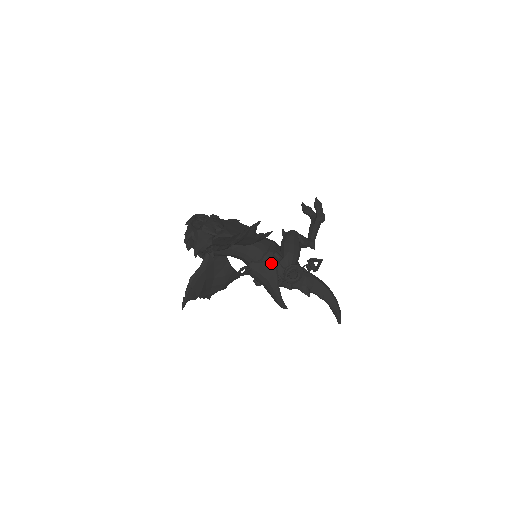
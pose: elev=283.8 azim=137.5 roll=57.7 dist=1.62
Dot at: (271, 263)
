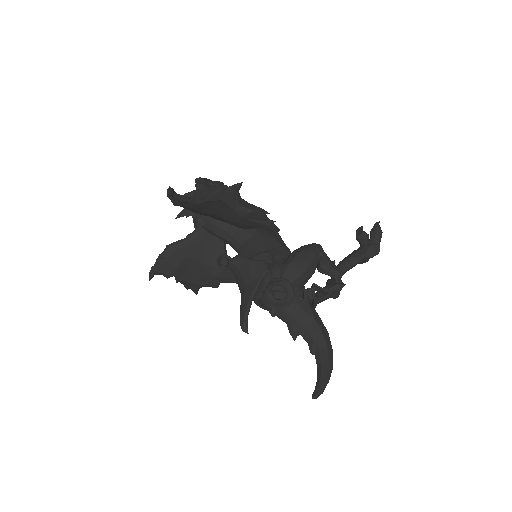
Dot at: (259, 265)
